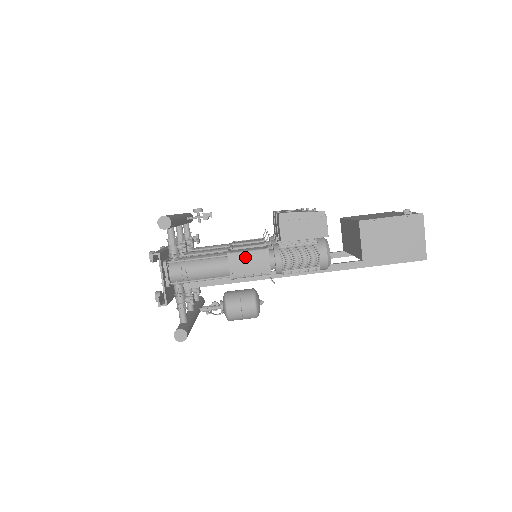
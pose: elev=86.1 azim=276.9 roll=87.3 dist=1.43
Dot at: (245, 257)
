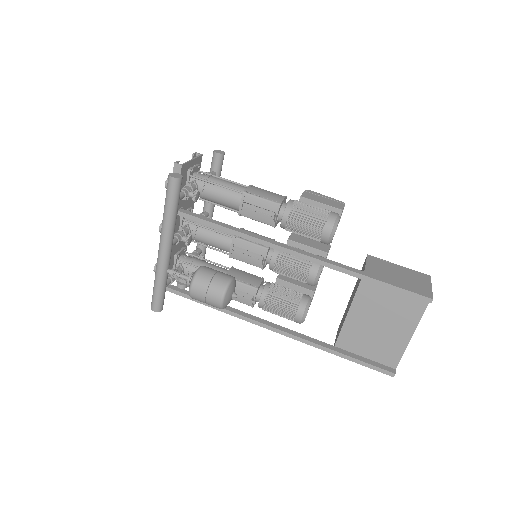
Dot at: (265, 190)
